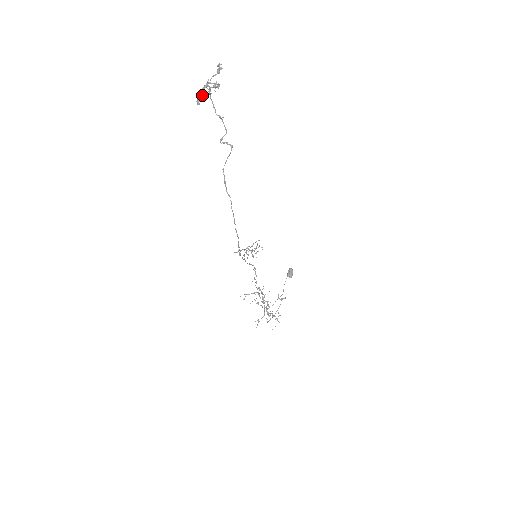
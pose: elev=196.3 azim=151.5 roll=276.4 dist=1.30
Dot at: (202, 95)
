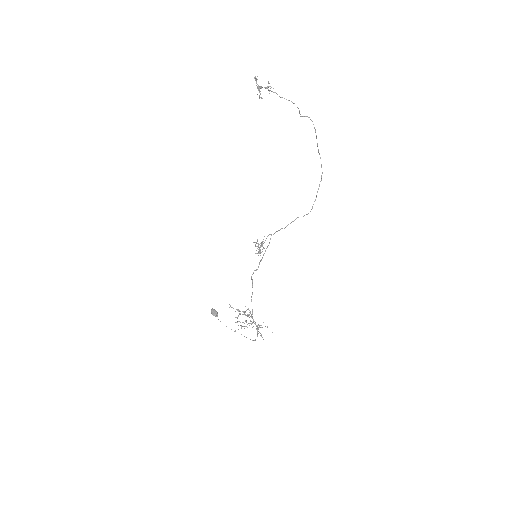
Dot at: (260, 93)
